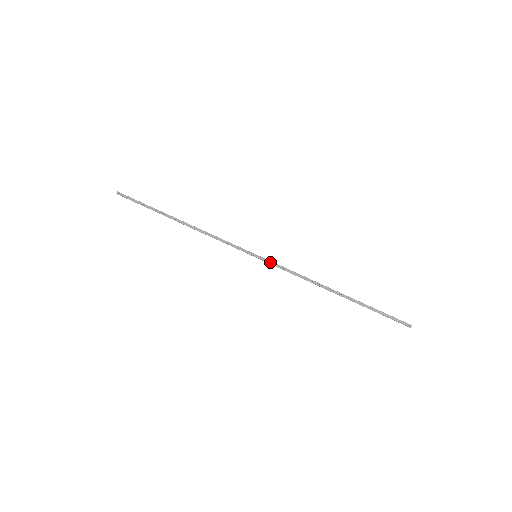
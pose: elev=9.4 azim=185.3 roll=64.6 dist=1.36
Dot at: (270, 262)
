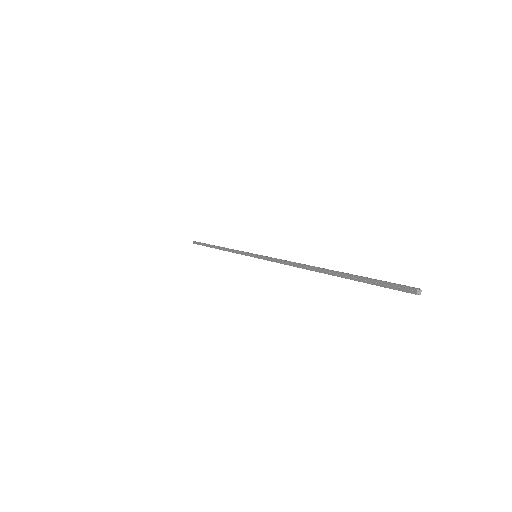
Dot at: (263, 257)
